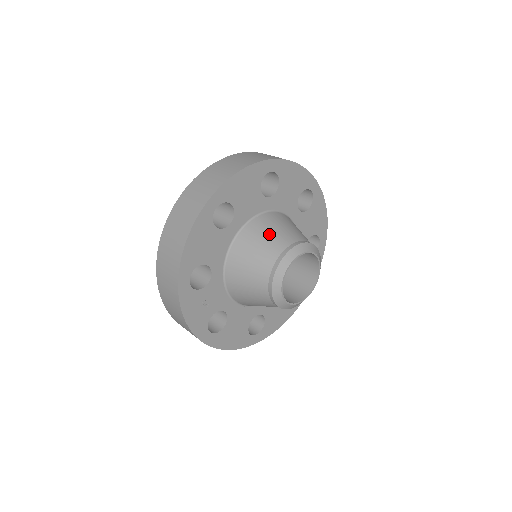
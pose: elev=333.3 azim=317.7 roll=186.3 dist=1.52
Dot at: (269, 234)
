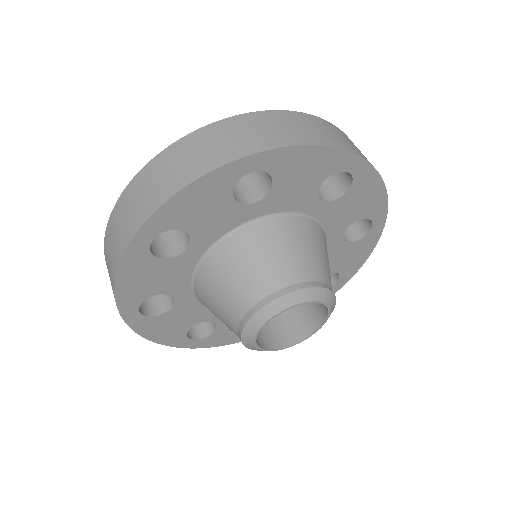
Dot at: (216, 301)
